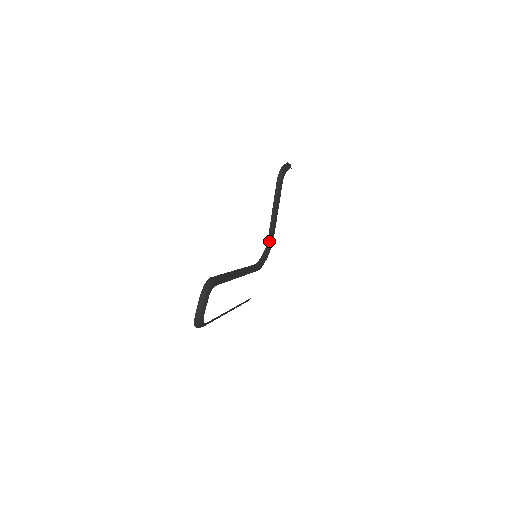
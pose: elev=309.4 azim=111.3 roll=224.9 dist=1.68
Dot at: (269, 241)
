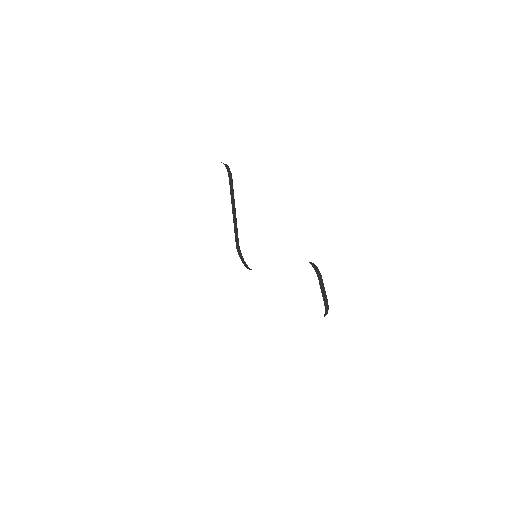
Dot at: (237, 247)
